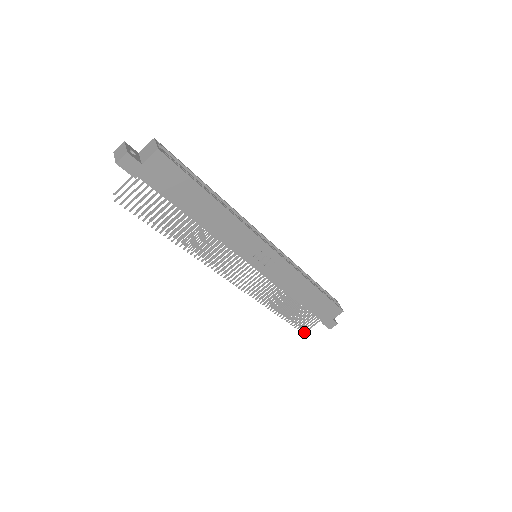
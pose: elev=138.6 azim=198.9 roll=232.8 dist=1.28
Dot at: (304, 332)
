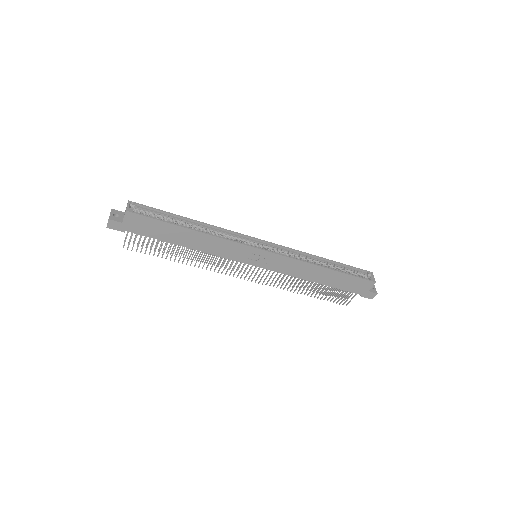
Dot at: (346, 305)
